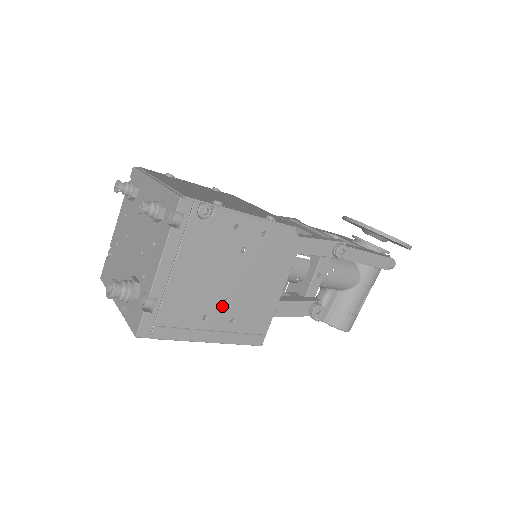
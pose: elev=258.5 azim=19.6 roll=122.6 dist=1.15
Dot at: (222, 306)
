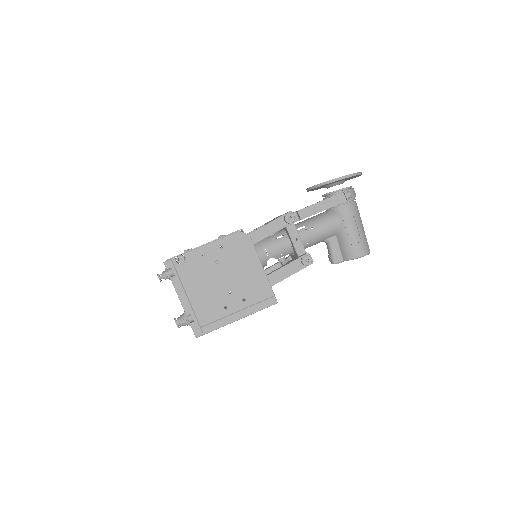
Dot at: (230, 296)
